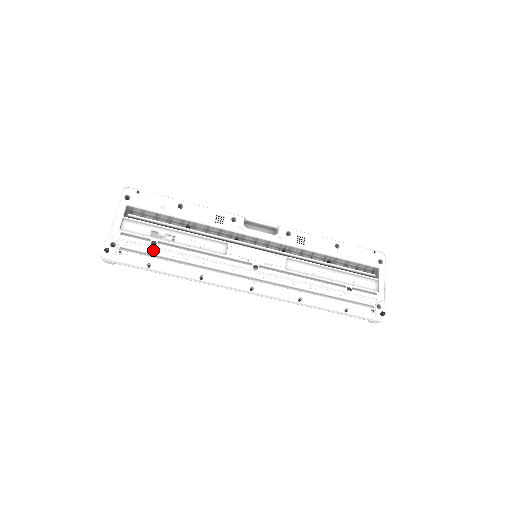
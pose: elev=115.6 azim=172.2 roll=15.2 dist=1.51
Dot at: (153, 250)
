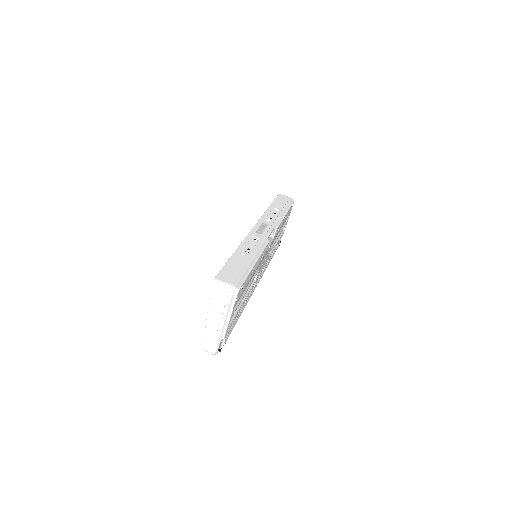
Dot at: (235, 320)
